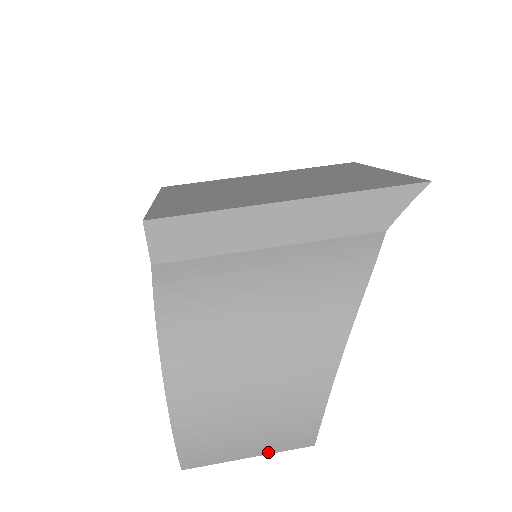
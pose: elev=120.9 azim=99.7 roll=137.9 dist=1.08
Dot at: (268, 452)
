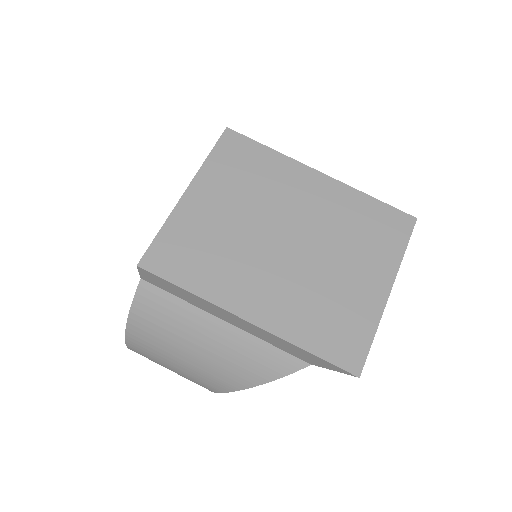
Dot at: occluded
